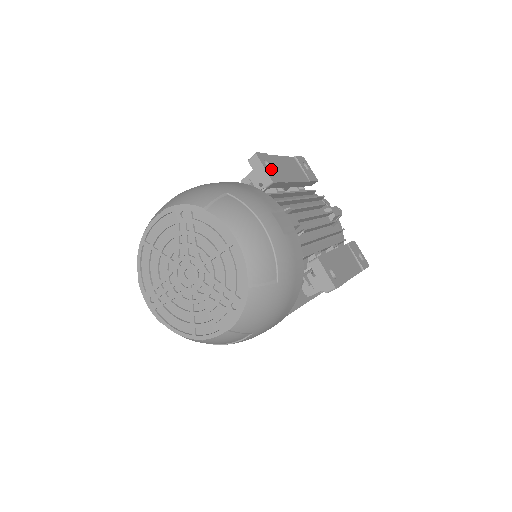
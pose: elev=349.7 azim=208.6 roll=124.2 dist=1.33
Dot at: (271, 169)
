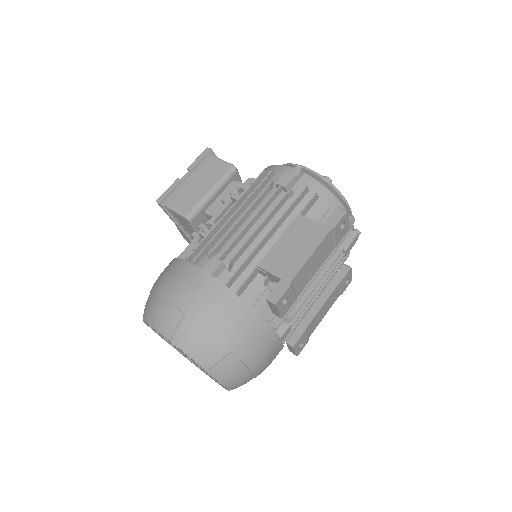
Dot at: (287, 303)
